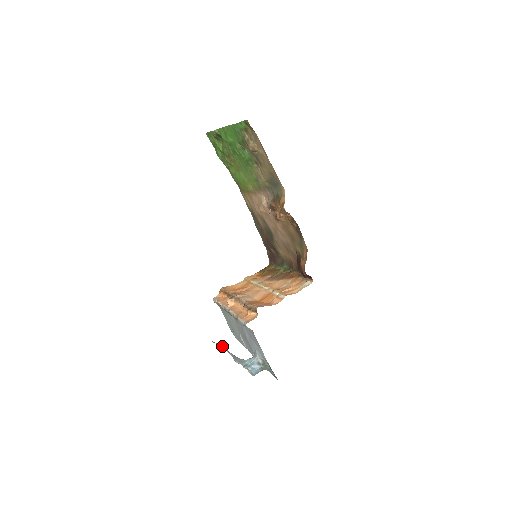
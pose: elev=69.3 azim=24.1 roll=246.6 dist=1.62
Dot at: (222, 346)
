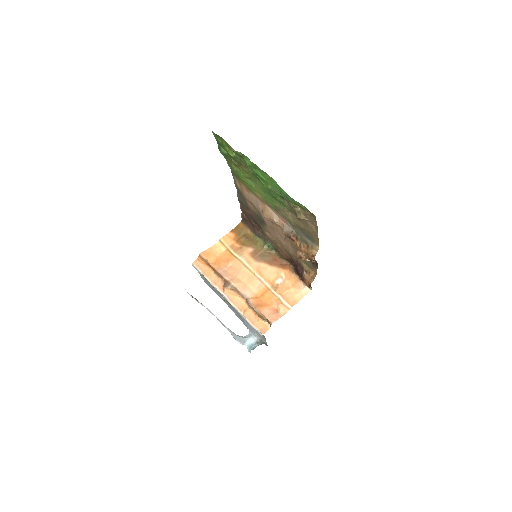
Dot at: (207, 308)
